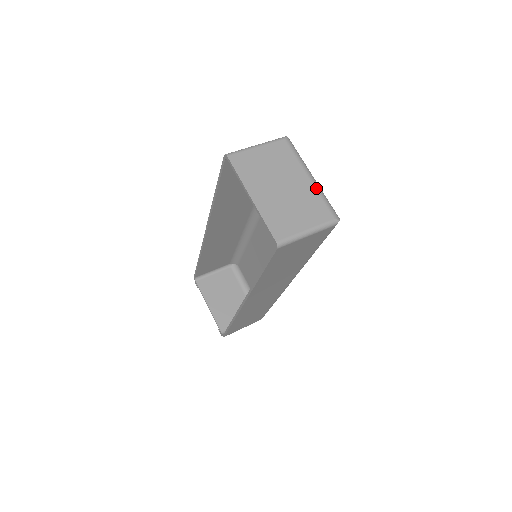
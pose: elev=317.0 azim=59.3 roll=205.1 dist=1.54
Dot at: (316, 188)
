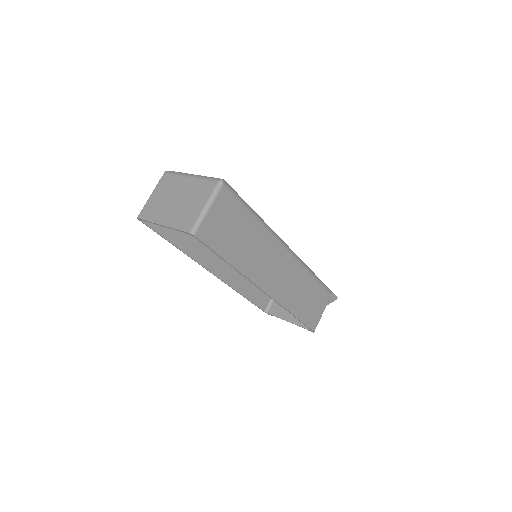
Dot at: (197, 179)
